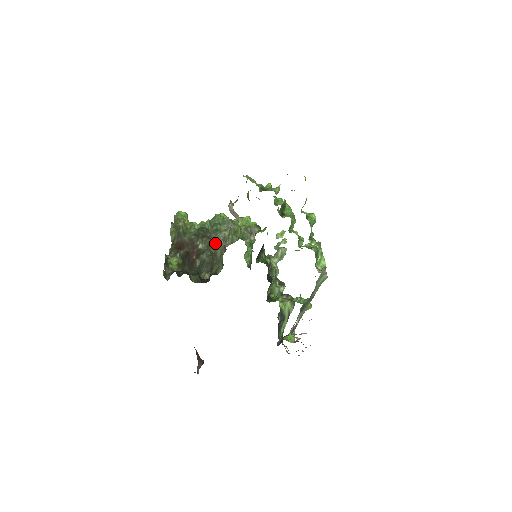
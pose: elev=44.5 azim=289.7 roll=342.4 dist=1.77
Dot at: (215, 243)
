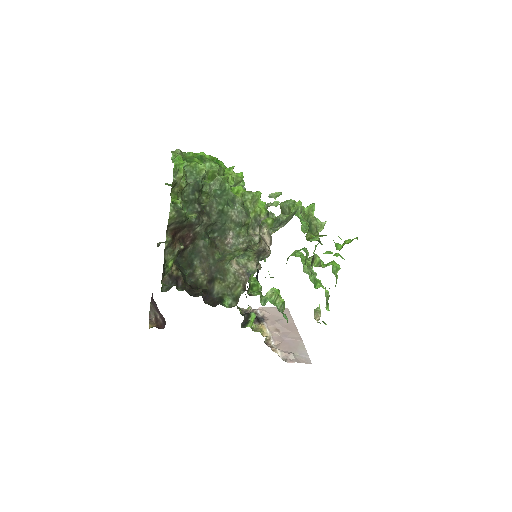
Dot at: (214, 224)
